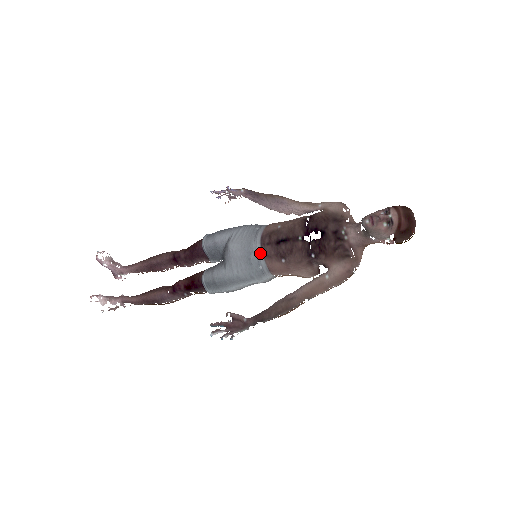
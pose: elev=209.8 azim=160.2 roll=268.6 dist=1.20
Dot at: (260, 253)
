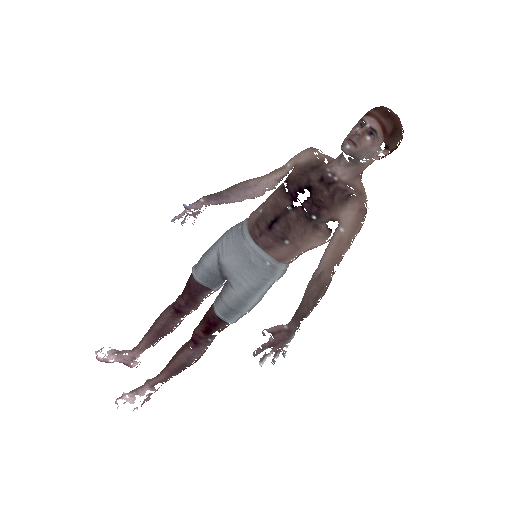
Dot at: (258, 249)
